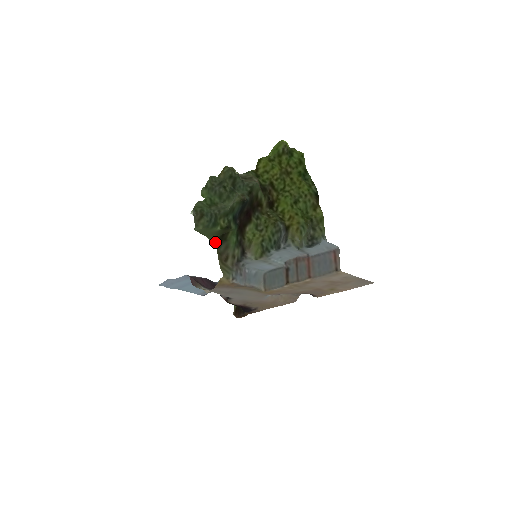
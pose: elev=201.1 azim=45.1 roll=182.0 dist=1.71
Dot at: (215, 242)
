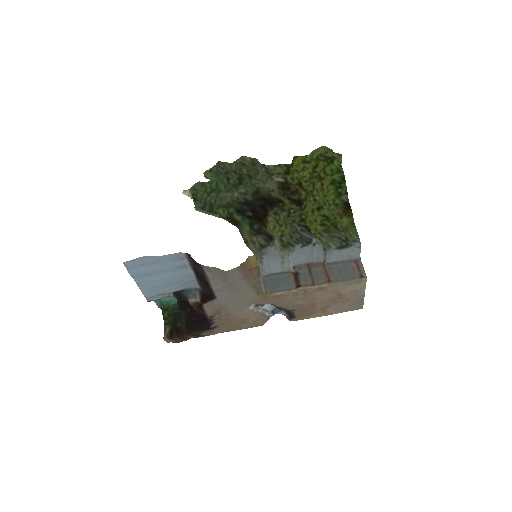
Dot at: (231, 222)
